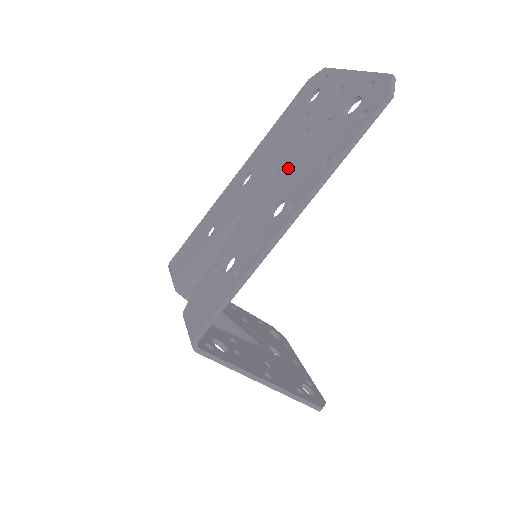
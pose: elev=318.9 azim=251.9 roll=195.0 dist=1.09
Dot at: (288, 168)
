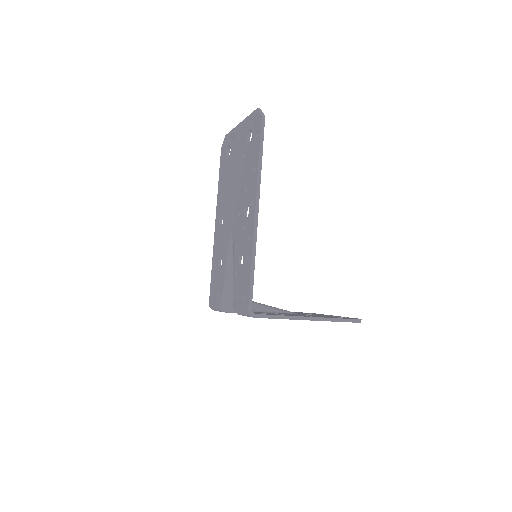
Dot at: (239, 191)
